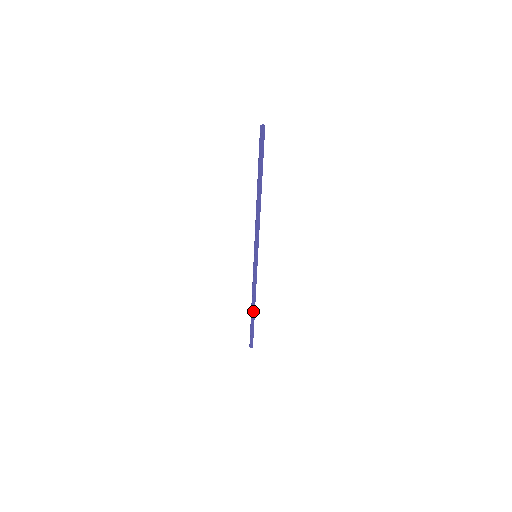
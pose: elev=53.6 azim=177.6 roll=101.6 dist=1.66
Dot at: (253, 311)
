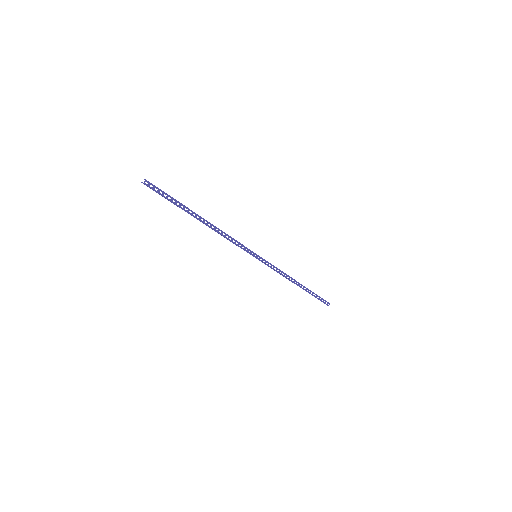
Dot at: (299, 286)
